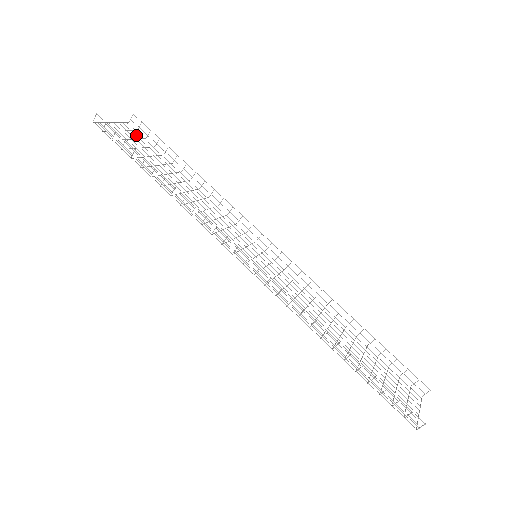
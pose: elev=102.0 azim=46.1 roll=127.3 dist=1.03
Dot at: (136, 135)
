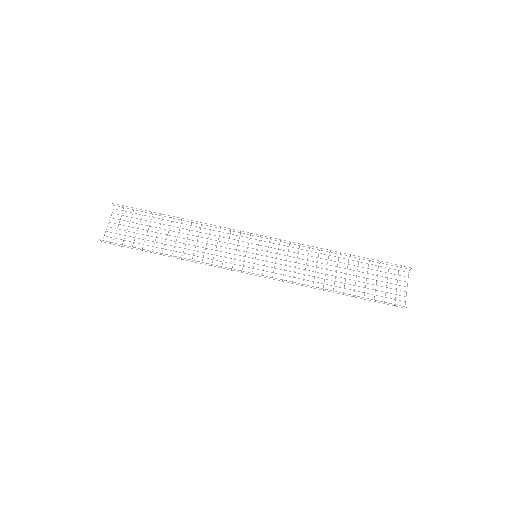
Dot at: (127, 216)
